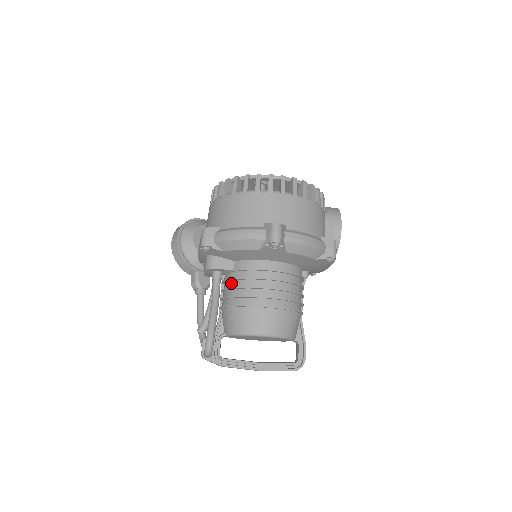
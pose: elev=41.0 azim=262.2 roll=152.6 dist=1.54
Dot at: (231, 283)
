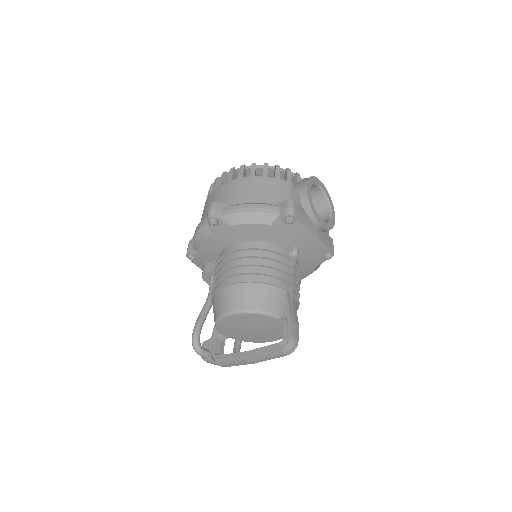
Dot at: occluded
